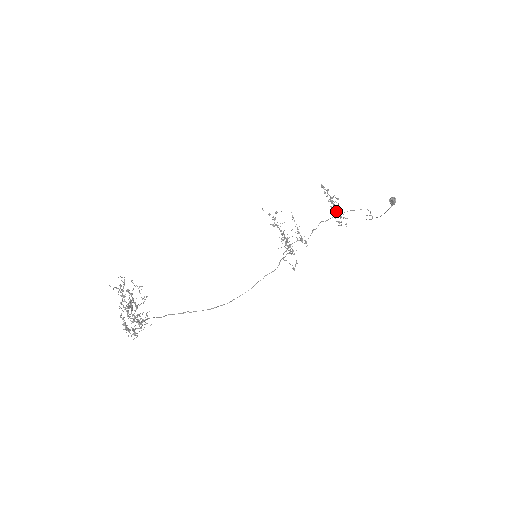
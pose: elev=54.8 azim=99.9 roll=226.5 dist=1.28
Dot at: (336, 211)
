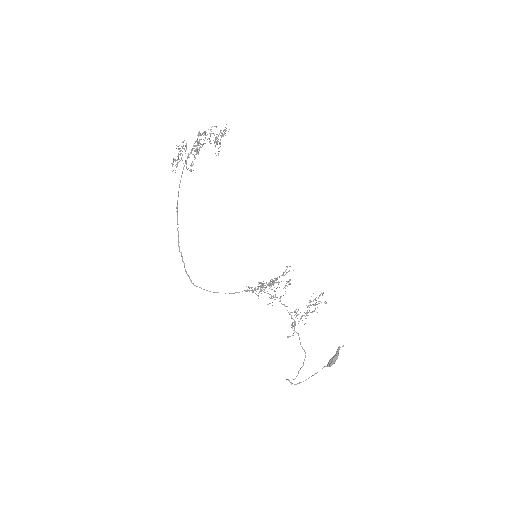
Dot at: (309, 311)
